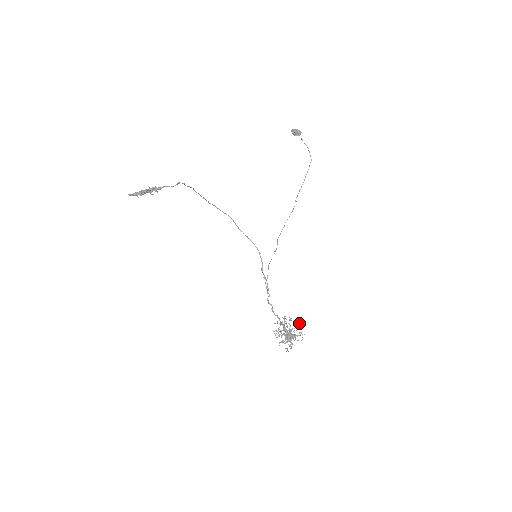
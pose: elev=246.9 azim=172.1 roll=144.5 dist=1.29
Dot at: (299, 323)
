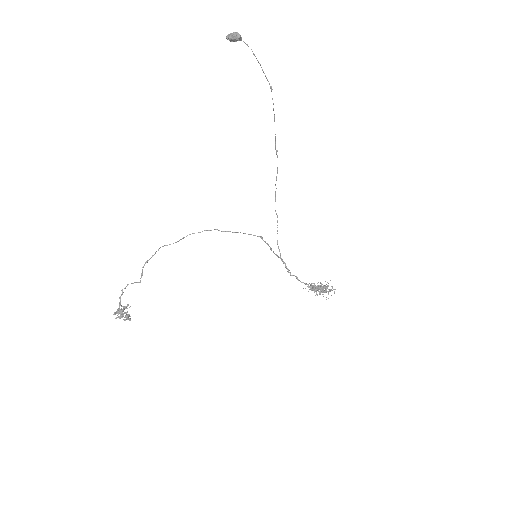
Dot at: (327, 282)
